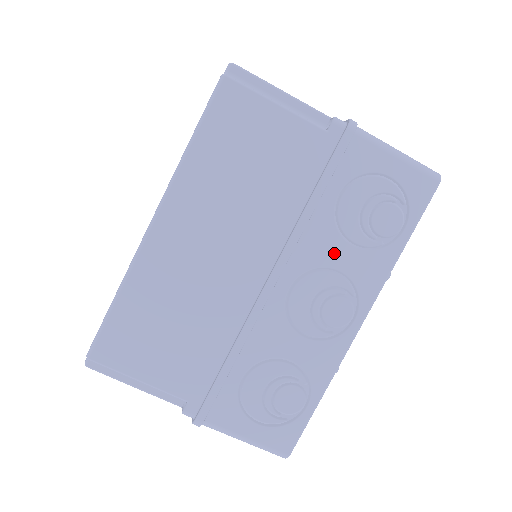
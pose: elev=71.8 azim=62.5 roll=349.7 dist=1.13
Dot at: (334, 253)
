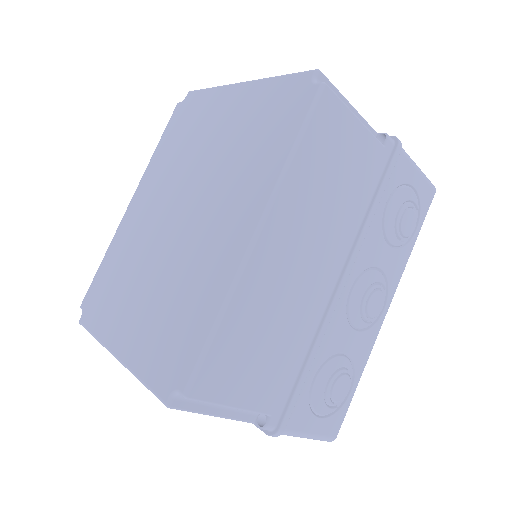
Dot at: (379, 254)
